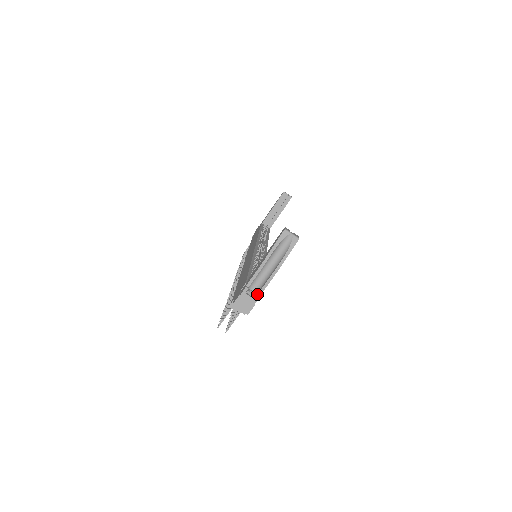
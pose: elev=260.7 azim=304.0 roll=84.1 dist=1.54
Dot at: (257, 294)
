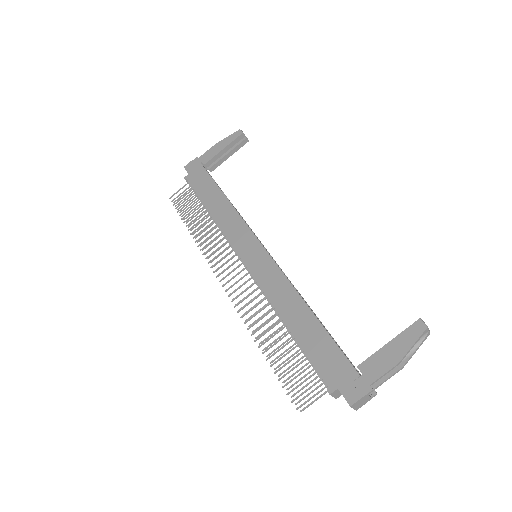
Dot at: occluded
